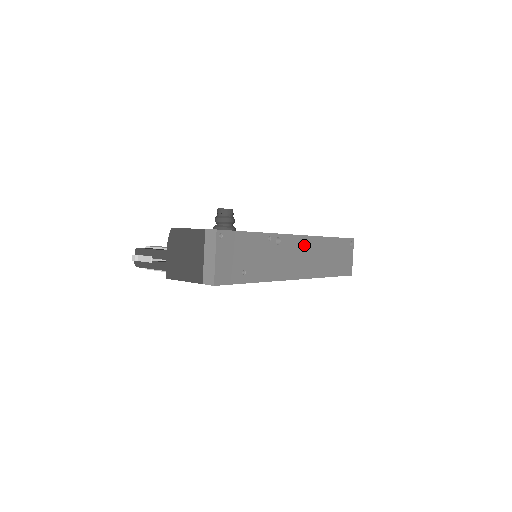
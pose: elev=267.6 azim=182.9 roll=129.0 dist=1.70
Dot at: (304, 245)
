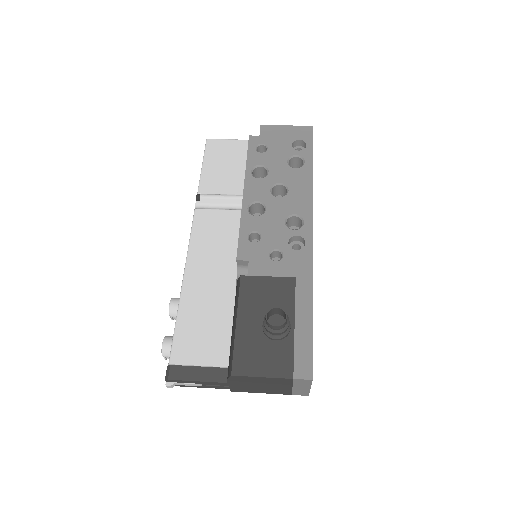
Dot at: occluded
